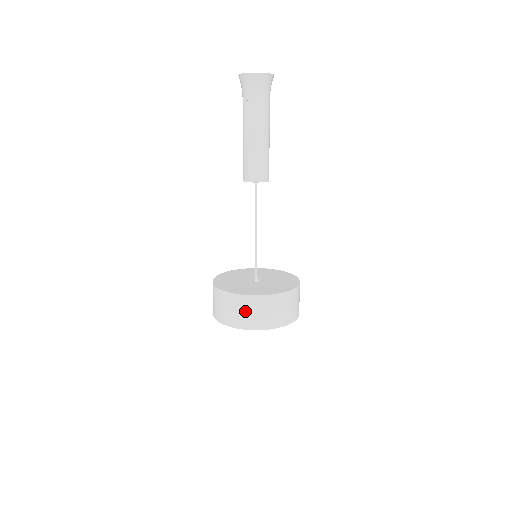
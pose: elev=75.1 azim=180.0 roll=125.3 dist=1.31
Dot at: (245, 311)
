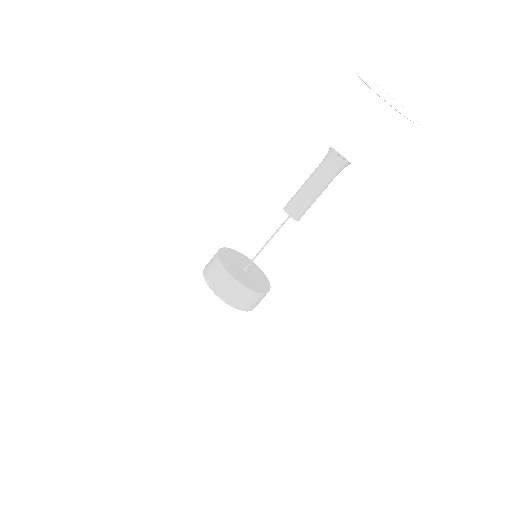
Dot at: (221, 281)
